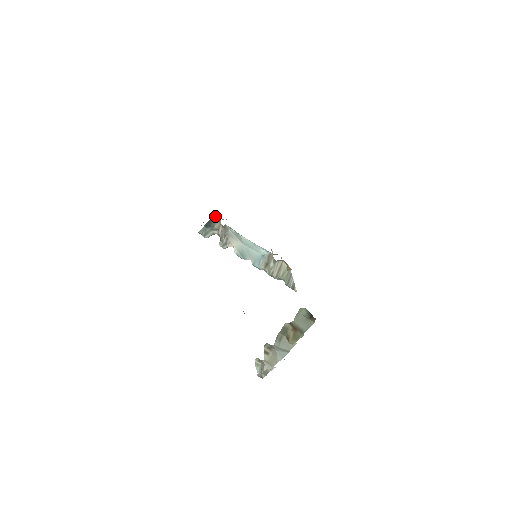
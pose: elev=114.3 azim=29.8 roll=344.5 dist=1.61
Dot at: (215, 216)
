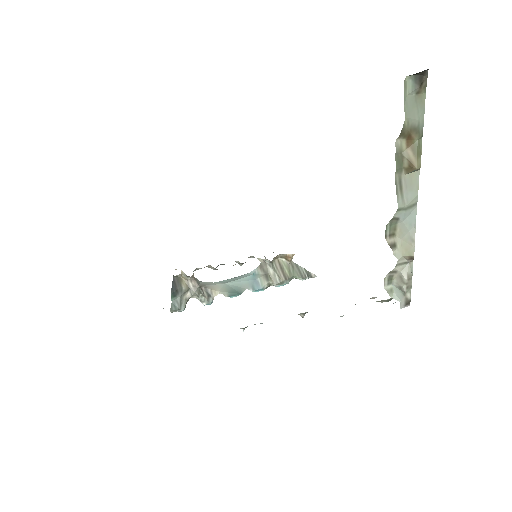
Dot at: (174, 276)
